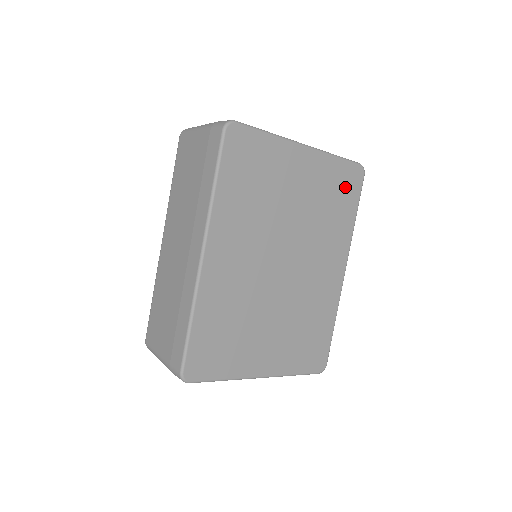
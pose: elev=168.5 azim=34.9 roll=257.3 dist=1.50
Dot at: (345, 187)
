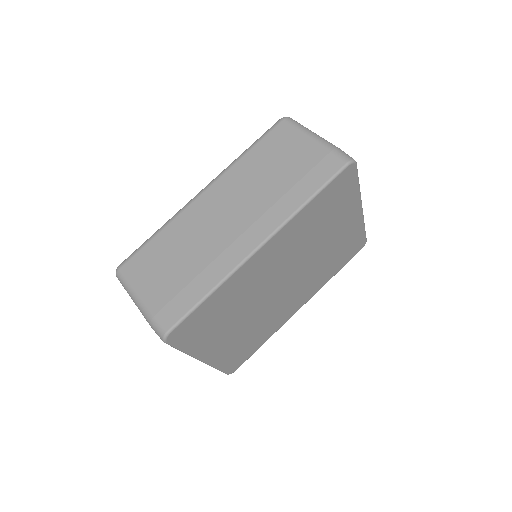
Dot at: (349, 251)
